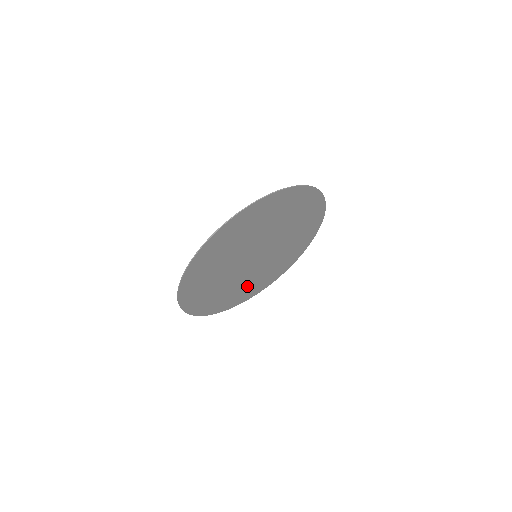
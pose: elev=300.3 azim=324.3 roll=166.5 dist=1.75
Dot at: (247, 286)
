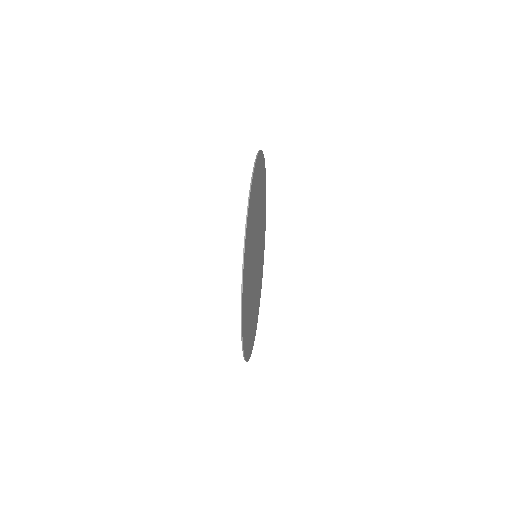
Dot at: (256, 302)
